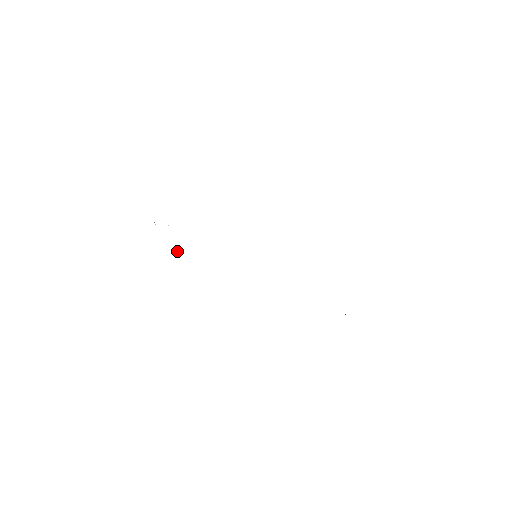
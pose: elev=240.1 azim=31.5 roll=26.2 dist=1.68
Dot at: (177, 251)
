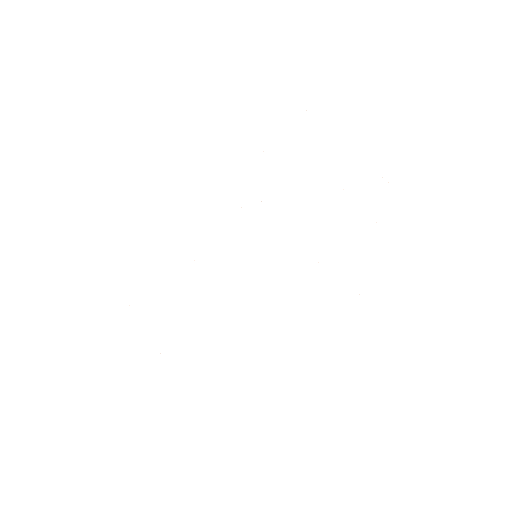
Dot at: occluded
